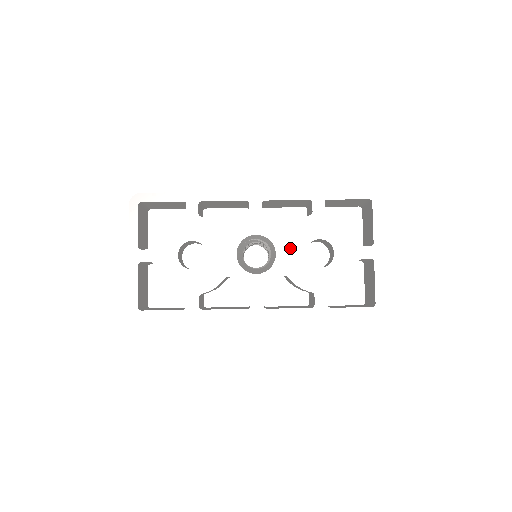
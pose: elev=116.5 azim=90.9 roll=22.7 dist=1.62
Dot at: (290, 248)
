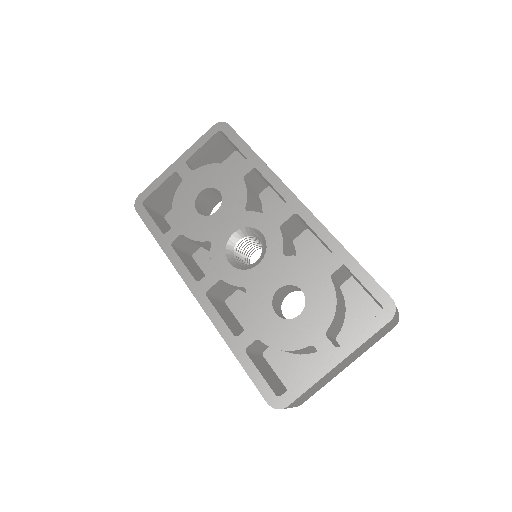
Dot at: (273, 271)
